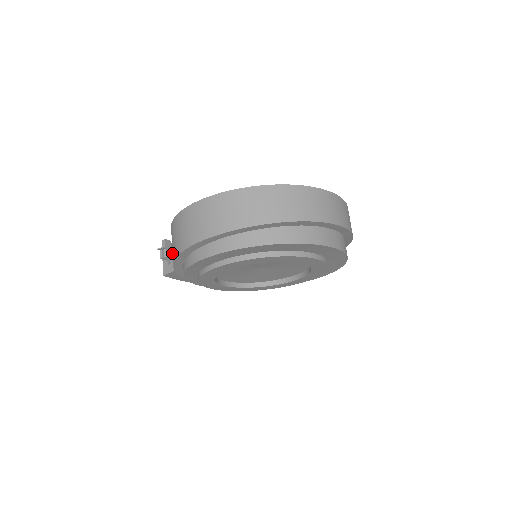
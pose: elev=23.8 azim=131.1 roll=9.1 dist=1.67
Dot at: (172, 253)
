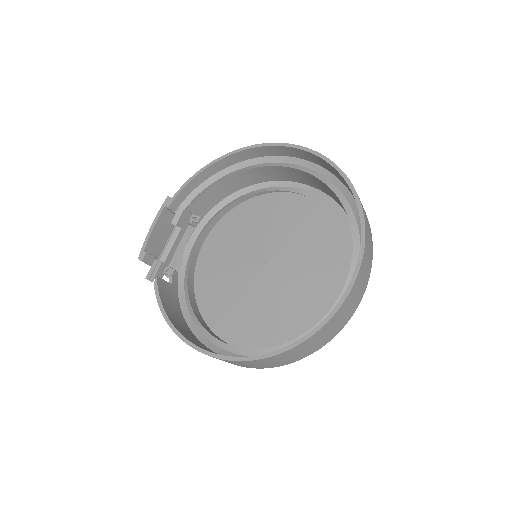
Dot at: occluded
